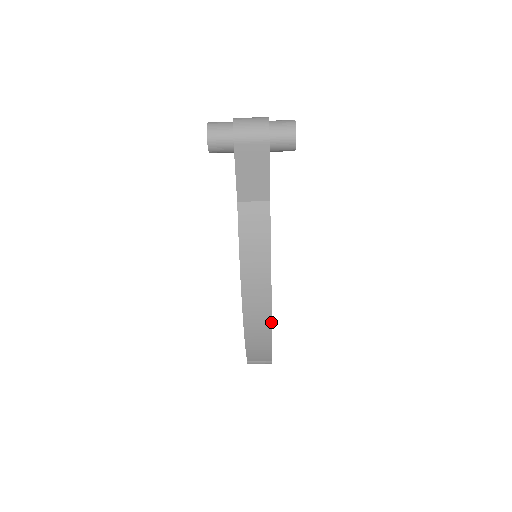
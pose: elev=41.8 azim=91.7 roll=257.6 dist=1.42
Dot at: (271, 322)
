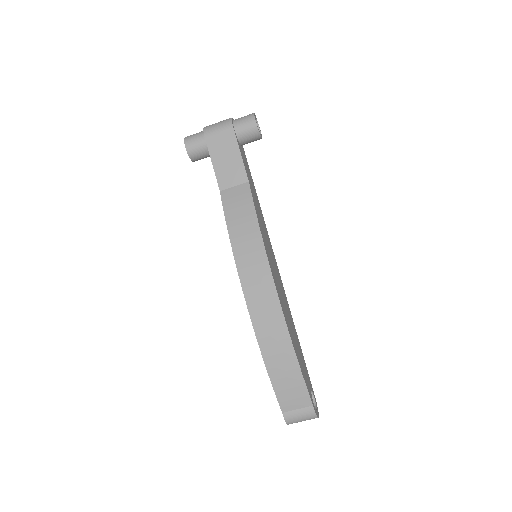
Dot at: (284, 318)
